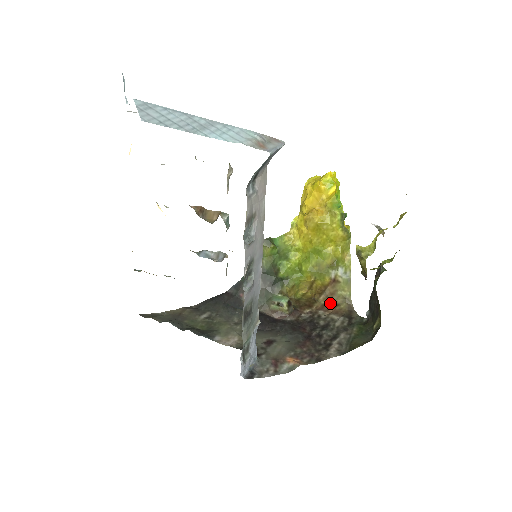
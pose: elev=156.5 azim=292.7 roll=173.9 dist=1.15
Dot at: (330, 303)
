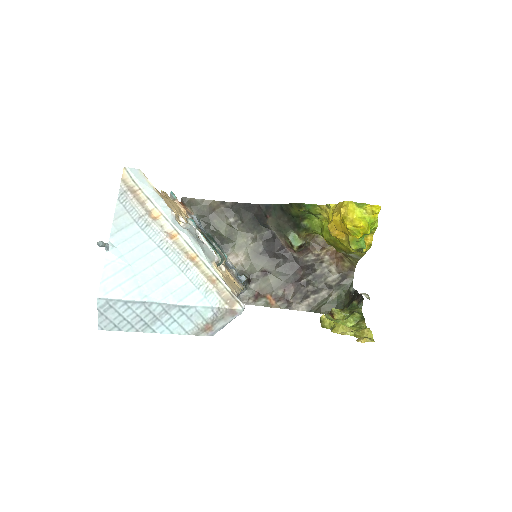
Dot at: (340, 255)
